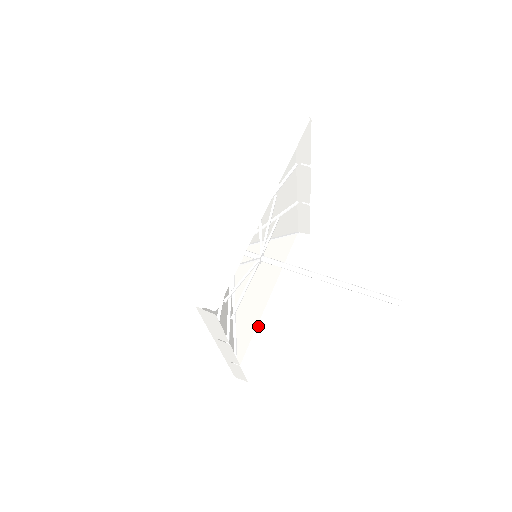
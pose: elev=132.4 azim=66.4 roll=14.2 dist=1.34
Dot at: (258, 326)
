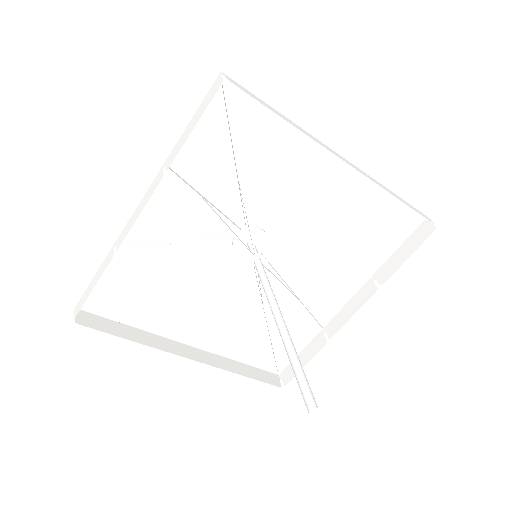
Dot at: (152, 334)
